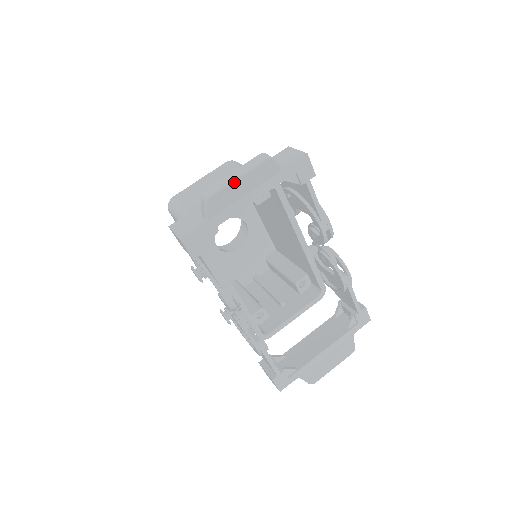
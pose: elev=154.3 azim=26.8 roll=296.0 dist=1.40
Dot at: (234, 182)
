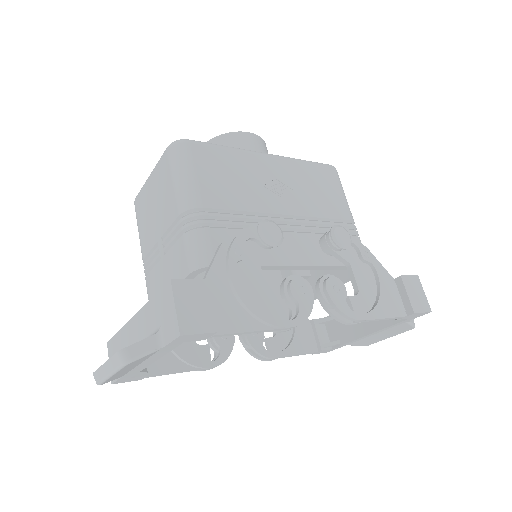
Dot at: (110, 377)
